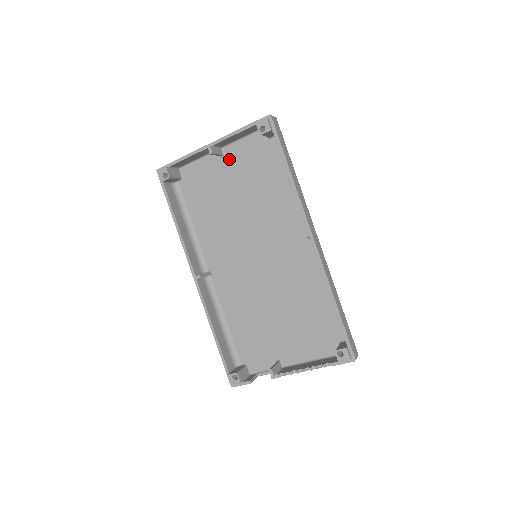
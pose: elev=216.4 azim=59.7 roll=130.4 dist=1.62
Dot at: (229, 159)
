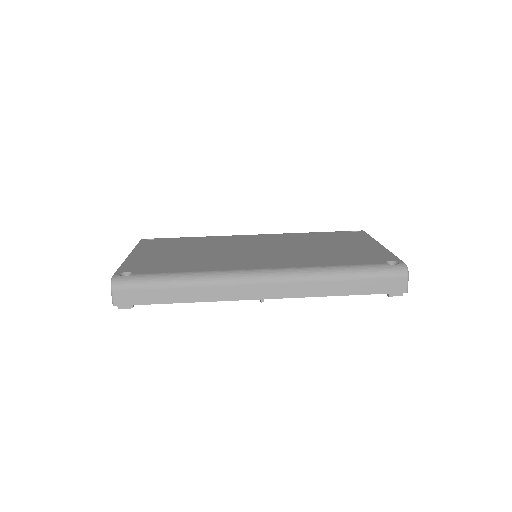
Dot at: occluded
